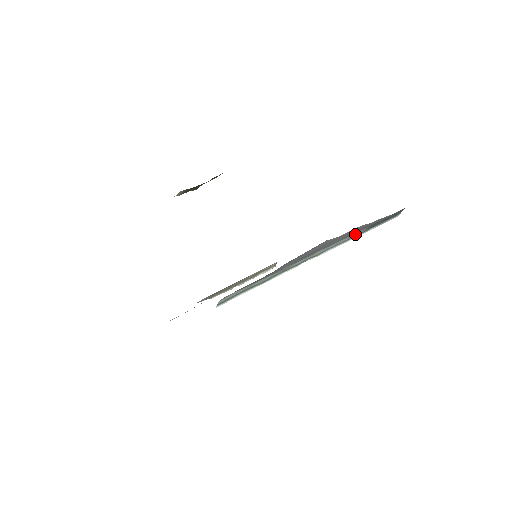
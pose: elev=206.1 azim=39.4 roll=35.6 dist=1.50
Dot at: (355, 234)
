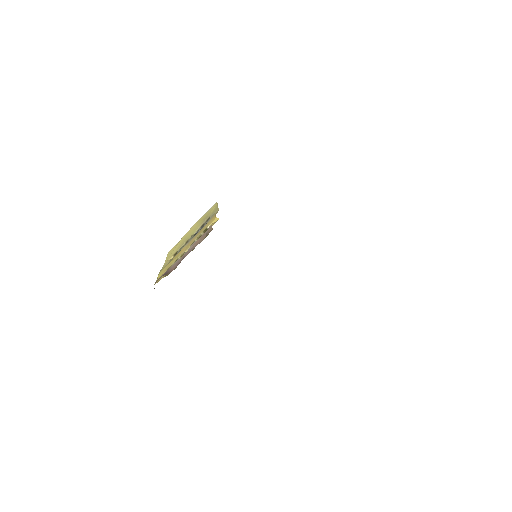
Dot at: occluded
